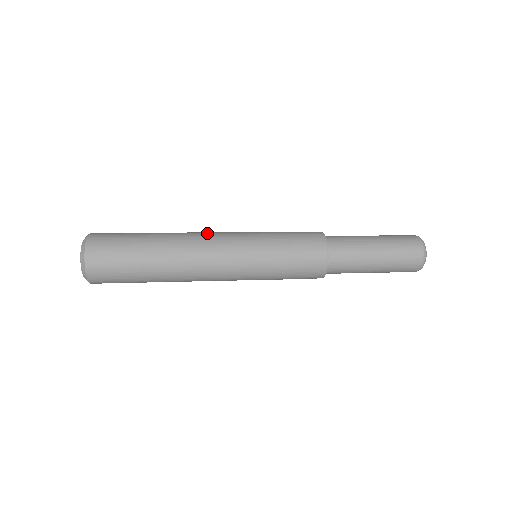
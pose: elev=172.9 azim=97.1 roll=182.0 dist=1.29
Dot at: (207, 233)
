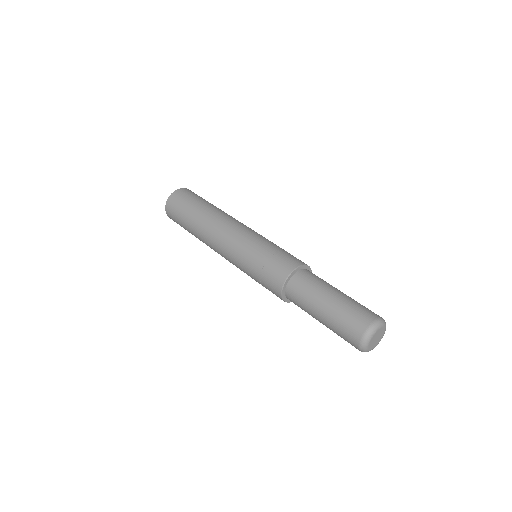
Dot at: (233, 221)
